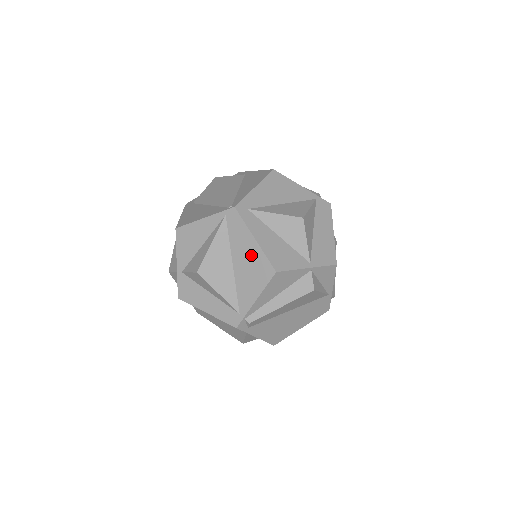
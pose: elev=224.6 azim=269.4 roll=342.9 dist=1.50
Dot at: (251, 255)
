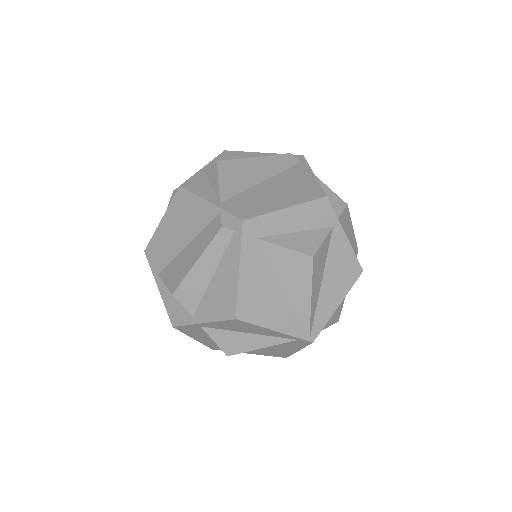
Dot at: (282, 351)
